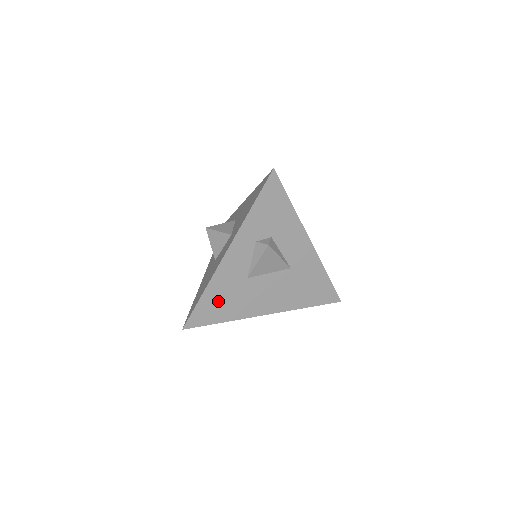
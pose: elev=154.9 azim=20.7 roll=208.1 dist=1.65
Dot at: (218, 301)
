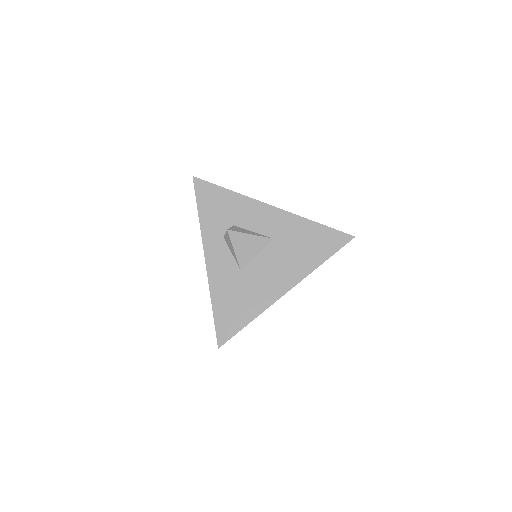
Dot at: (231, 305)
